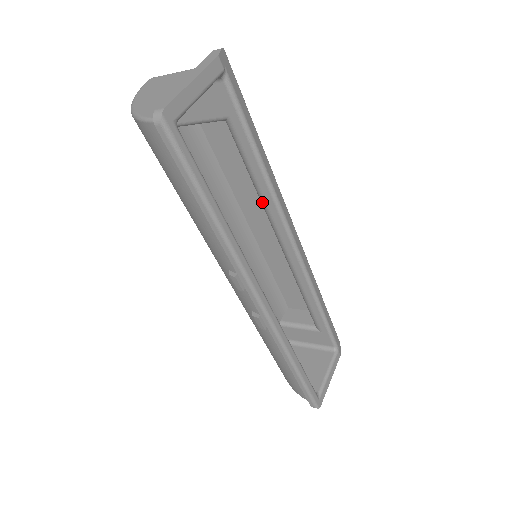
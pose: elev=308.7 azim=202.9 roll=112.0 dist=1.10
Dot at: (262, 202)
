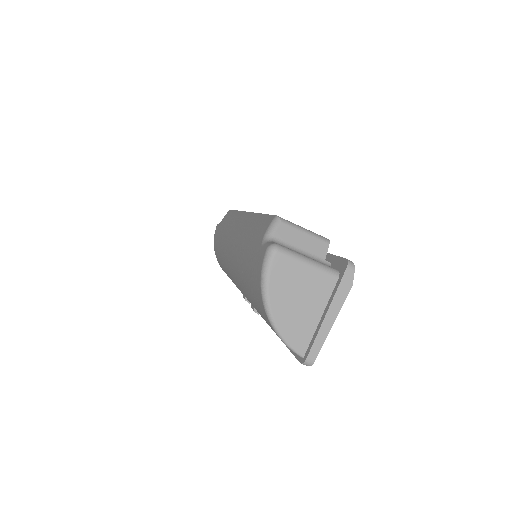
Dot at: occluded
